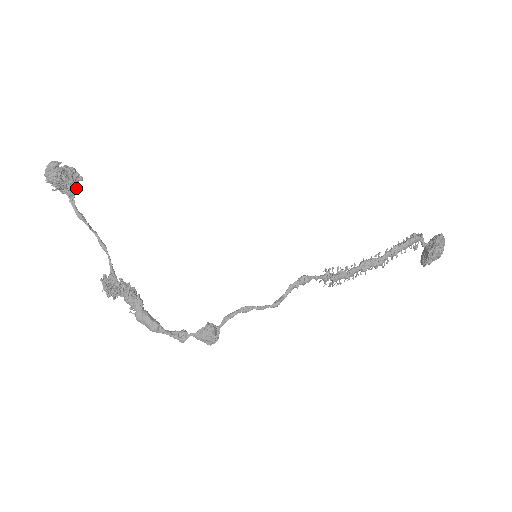
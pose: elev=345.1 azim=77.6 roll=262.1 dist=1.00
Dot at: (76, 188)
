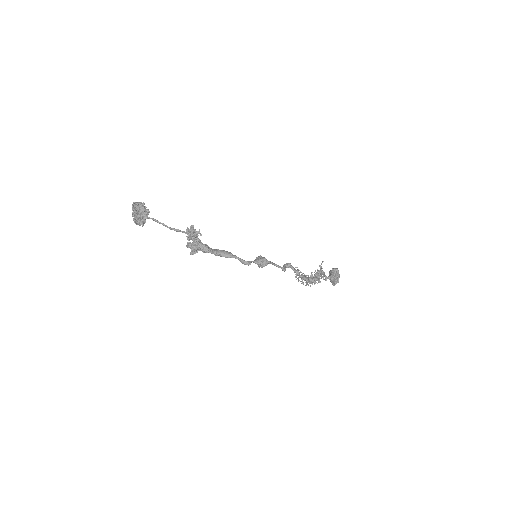
Dot at: occluded
